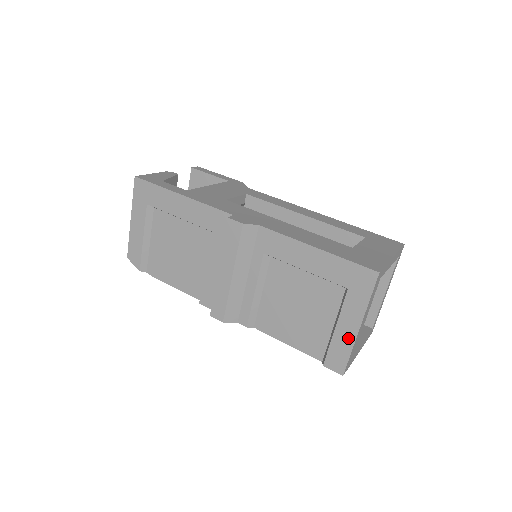
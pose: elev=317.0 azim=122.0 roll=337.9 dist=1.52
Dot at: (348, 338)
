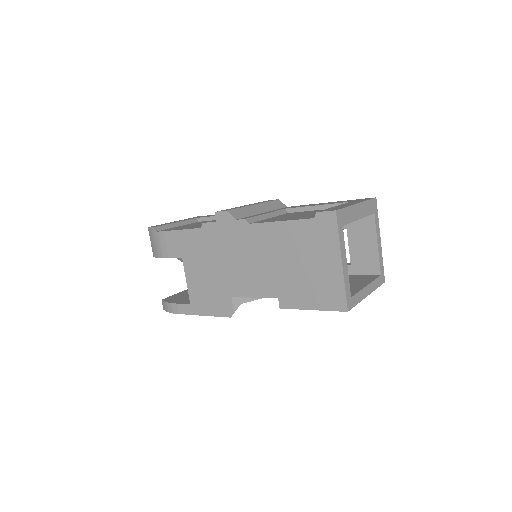
Dot at: occluded
